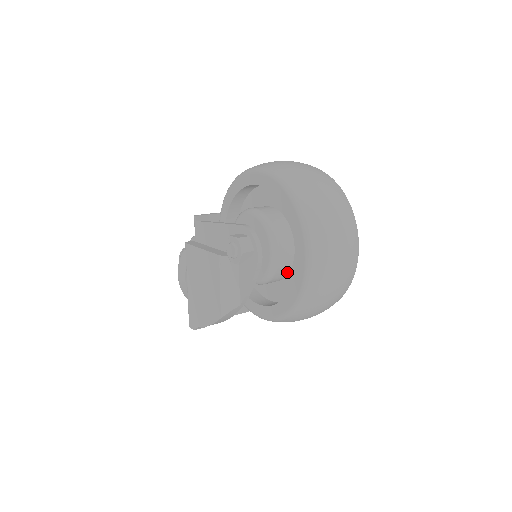
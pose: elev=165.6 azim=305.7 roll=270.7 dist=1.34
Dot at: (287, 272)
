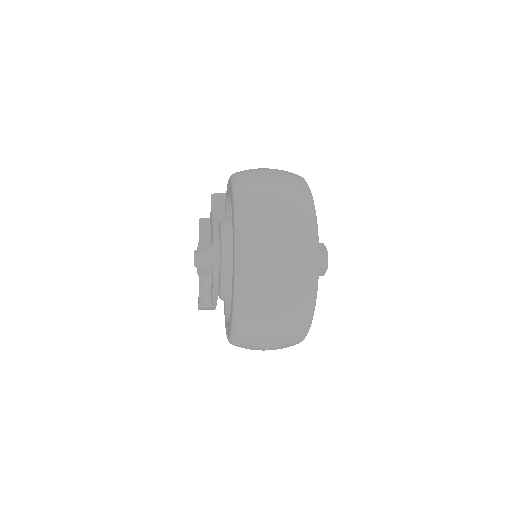
Dot at: occluded
